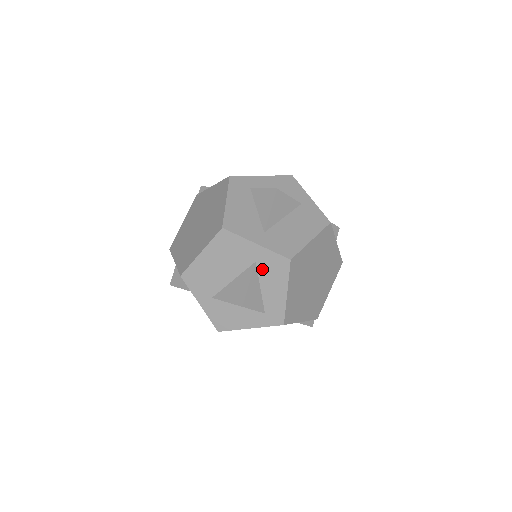
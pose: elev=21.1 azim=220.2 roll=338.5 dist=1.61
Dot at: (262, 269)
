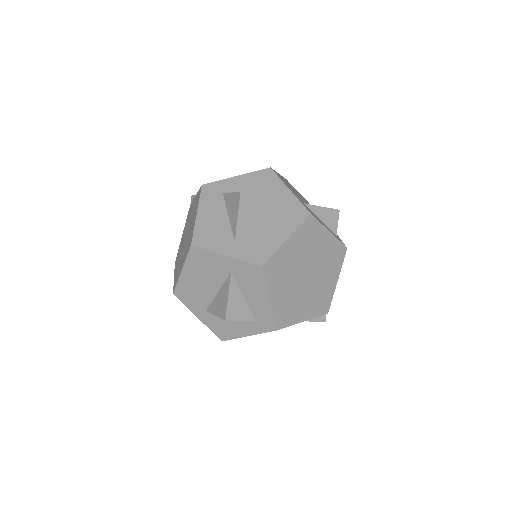
Dot at: (239, 279)
